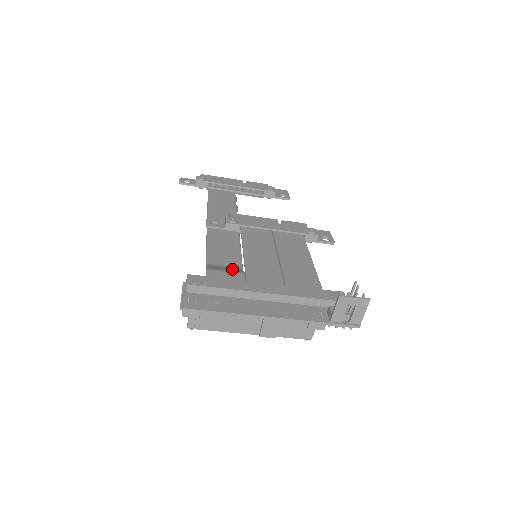
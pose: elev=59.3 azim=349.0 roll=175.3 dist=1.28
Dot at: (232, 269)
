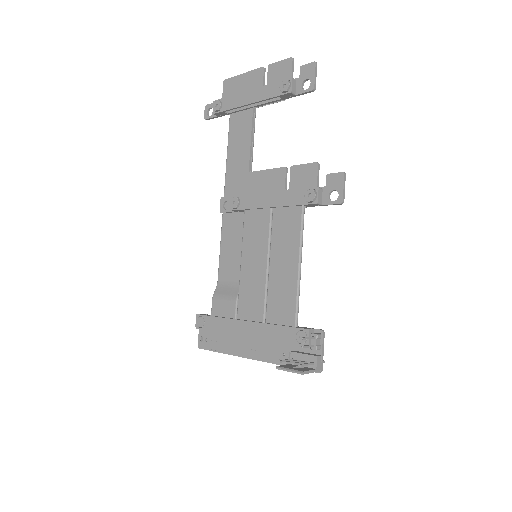
Dot at: (231, 290)
